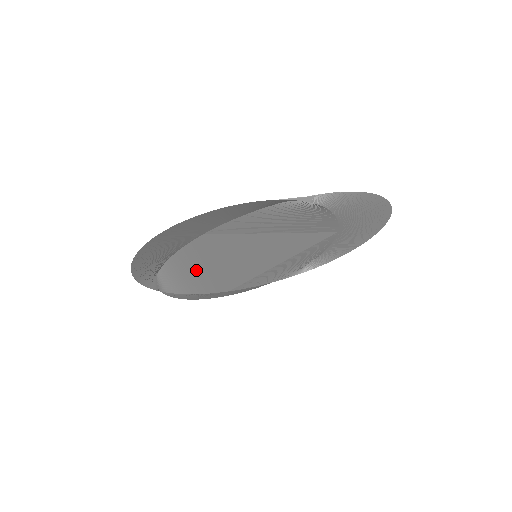
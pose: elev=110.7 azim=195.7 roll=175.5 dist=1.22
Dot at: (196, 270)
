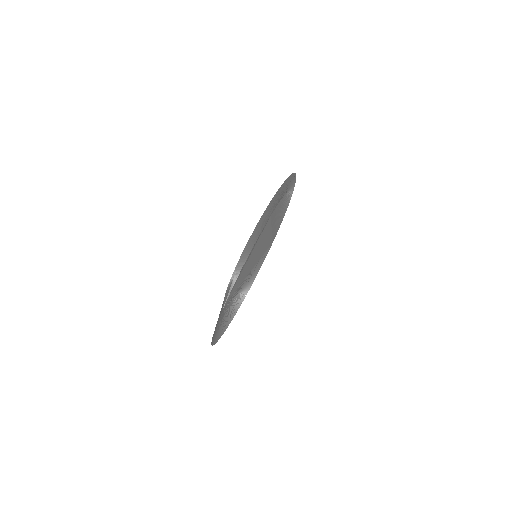
Dot at: (245, 282)
